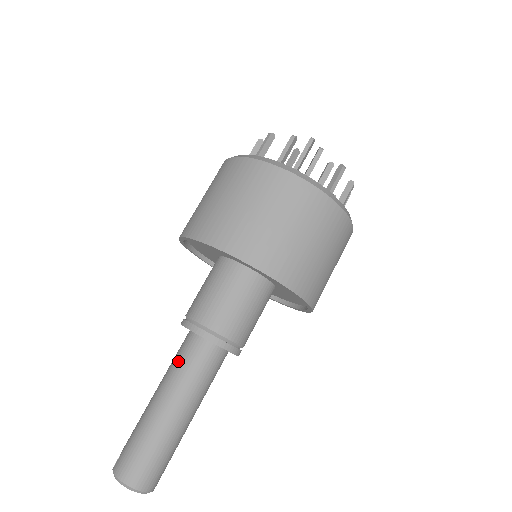
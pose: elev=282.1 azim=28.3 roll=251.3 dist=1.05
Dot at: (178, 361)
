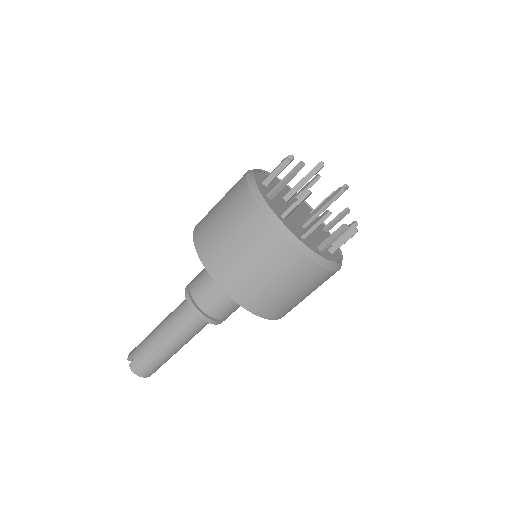
Dot at: (182, 323)
